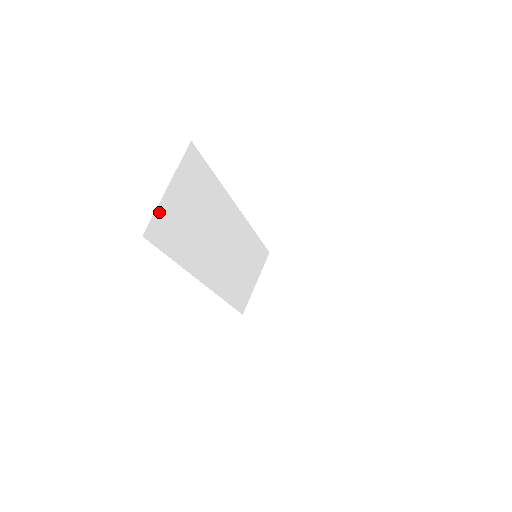
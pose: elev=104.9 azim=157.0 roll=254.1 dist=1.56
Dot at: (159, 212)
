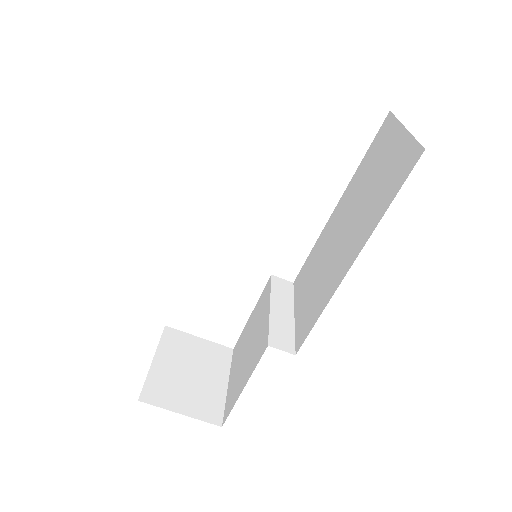
Dot at: occluded
